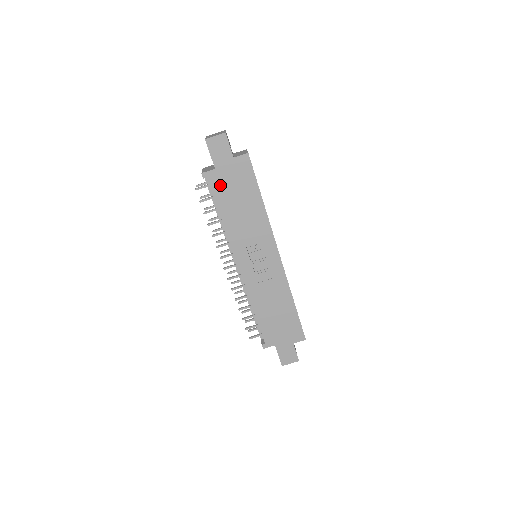
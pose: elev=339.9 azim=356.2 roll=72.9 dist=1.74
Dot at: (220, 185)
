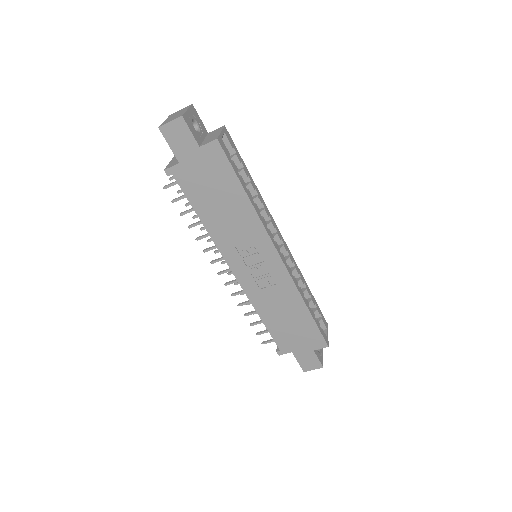
Dot at: (190, 182)
